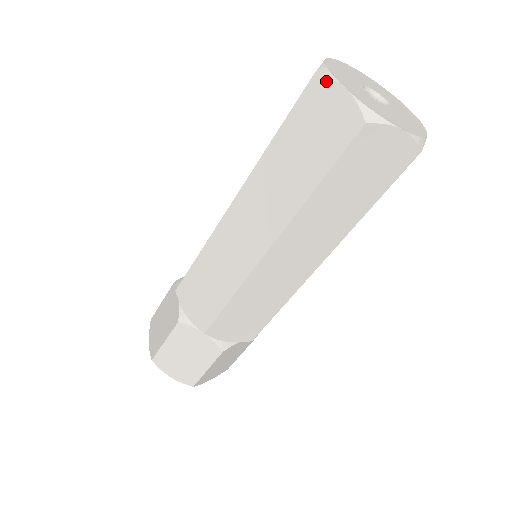
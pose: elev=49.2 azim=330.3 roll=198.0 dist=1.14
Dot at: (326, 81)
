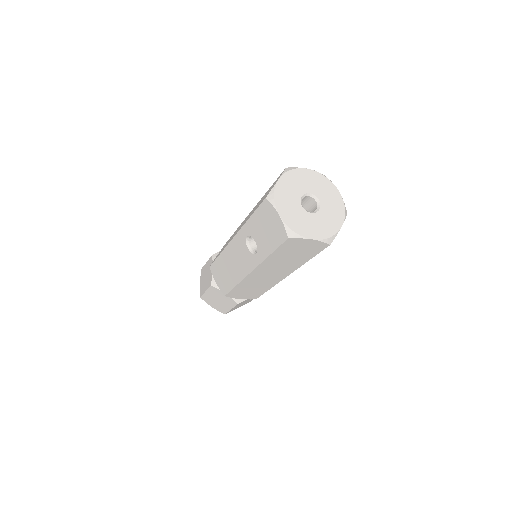
Dot at: (298, 239)
